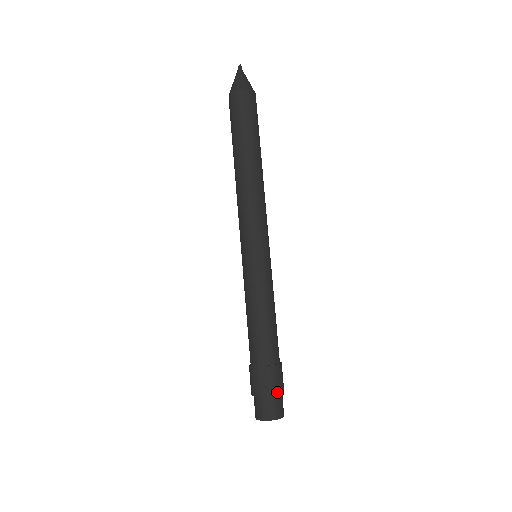
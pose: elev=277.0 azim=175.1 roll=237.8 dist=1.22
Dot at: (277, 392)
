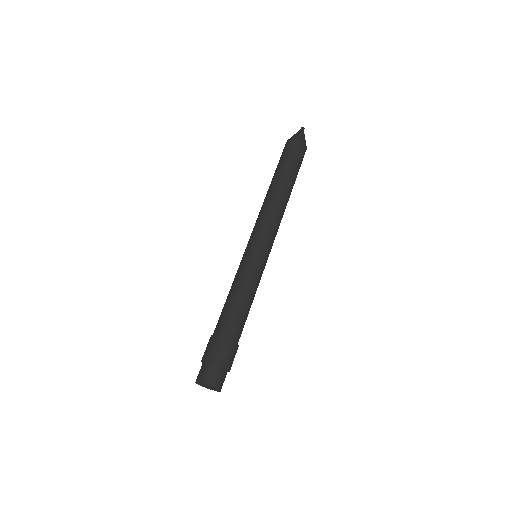
Dot at: occluded
